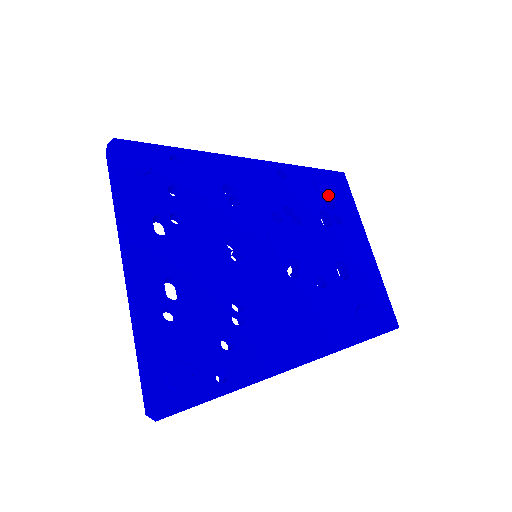
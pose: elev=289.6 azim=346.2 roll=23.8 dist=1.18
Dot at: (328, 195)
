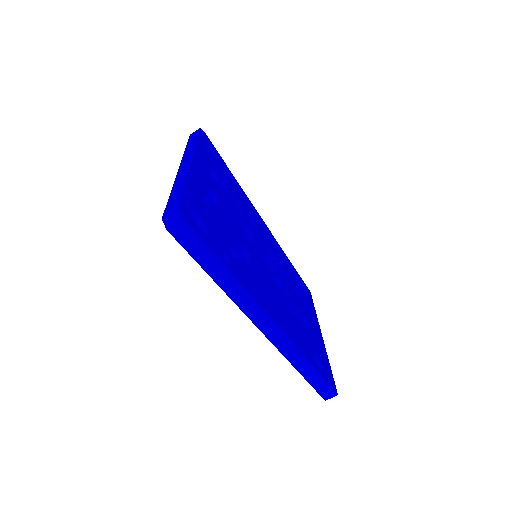
Dot at: (301, 287)
